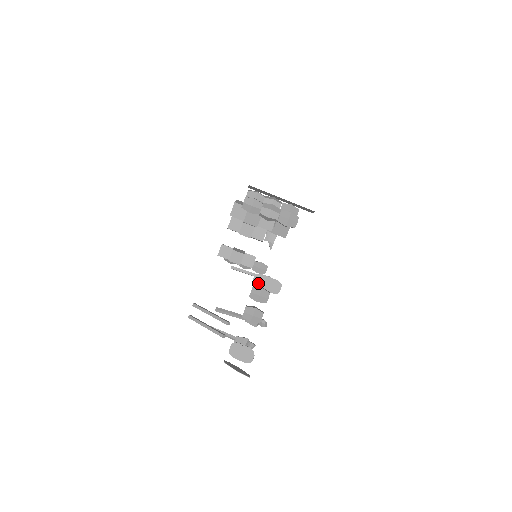
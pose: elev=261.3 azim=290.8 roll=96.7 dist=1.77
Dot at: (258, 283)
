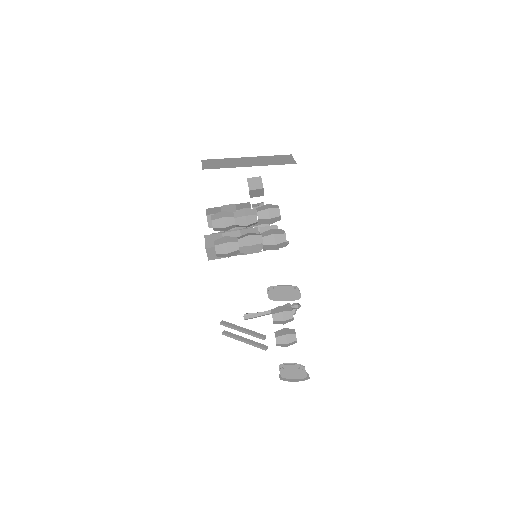
Dot at: (274, 297)
